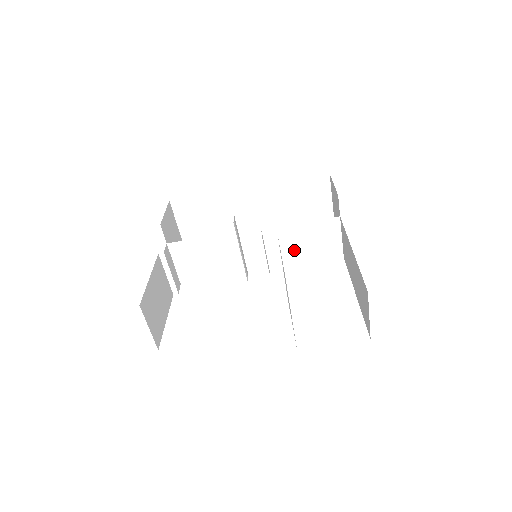
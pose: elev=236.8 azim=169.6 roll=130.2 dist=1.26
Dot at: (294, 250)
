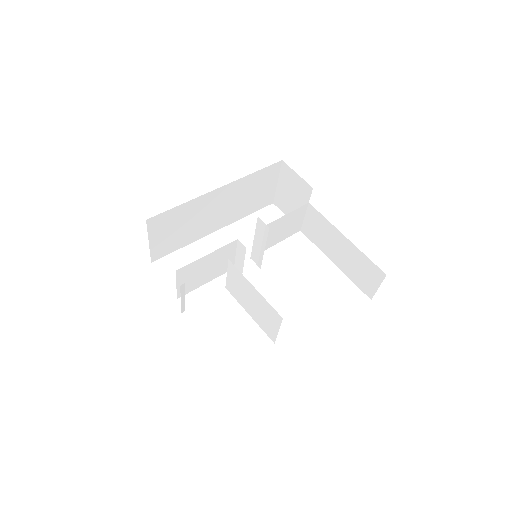
Dot at: (272, 237)
